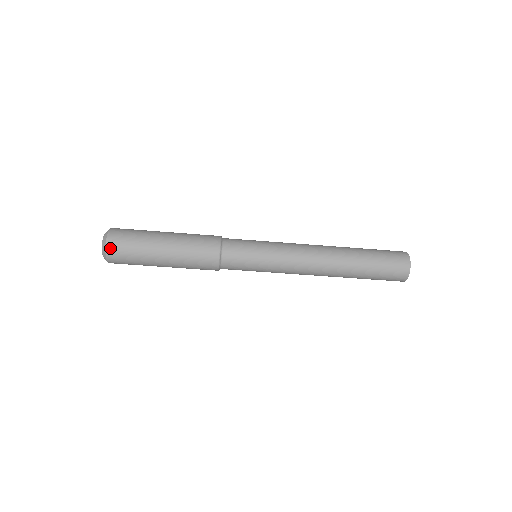
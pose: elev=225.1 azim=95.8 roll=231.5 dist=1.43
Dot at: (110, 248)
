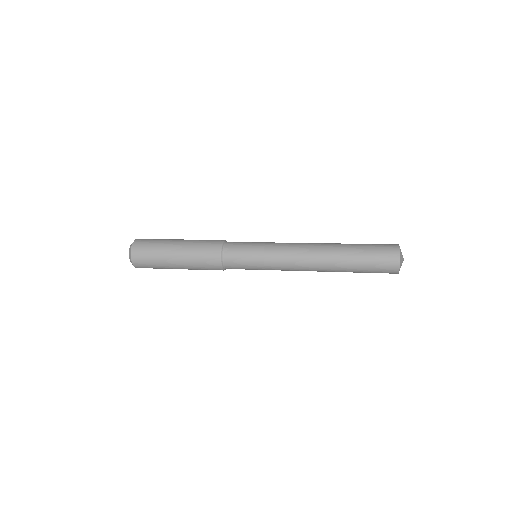
Dot at: (137, 266)
